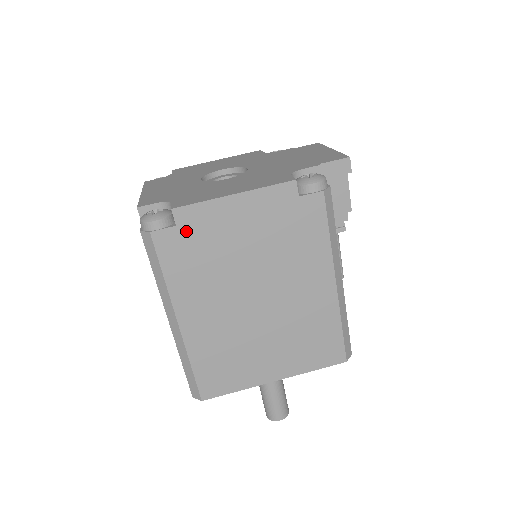
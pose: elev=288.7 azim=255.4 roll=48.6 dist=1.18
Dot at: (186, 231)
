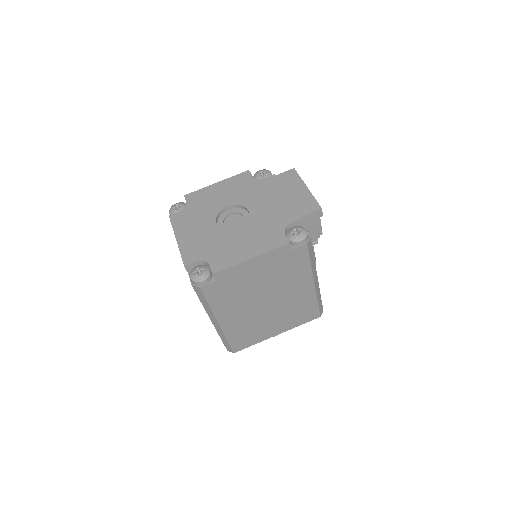
Dot at: (222, 282)
